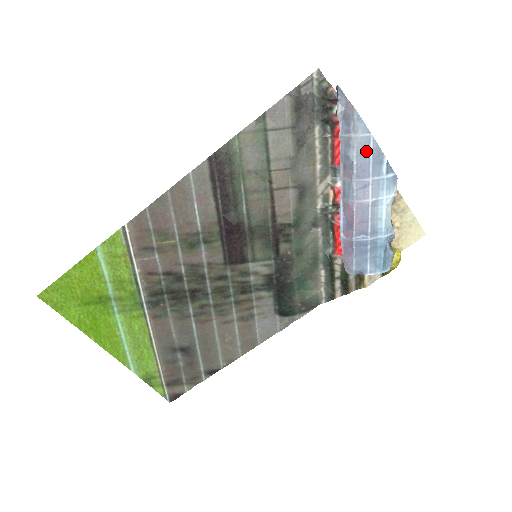
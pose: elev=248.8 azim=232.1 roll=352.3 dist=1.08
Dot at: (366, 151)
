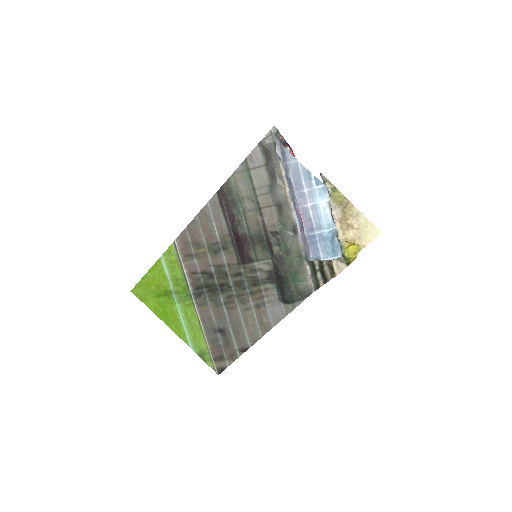
Dot at: (297, 172)
